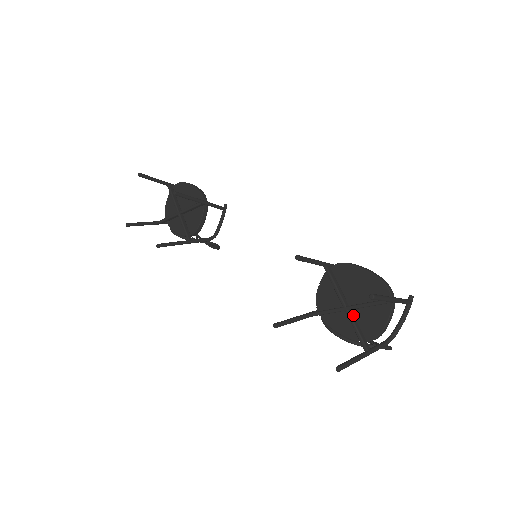
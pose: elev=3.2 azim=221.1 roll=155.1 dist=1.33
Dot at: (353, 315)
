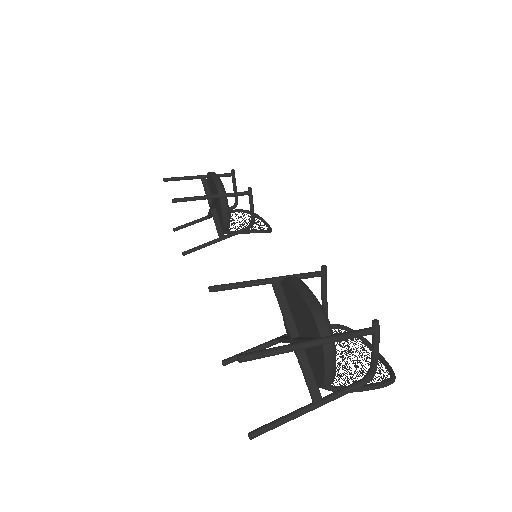
Dot at: (302, 350)
